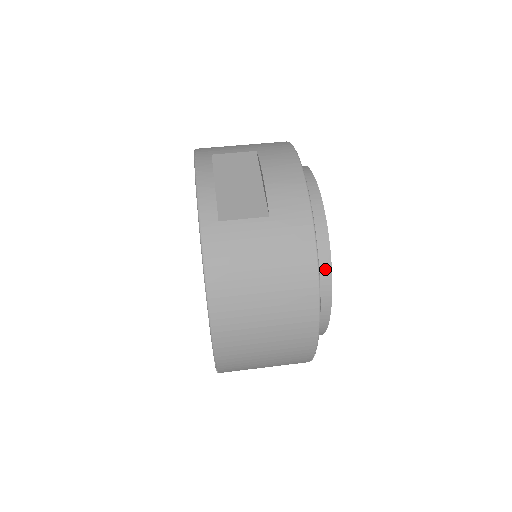
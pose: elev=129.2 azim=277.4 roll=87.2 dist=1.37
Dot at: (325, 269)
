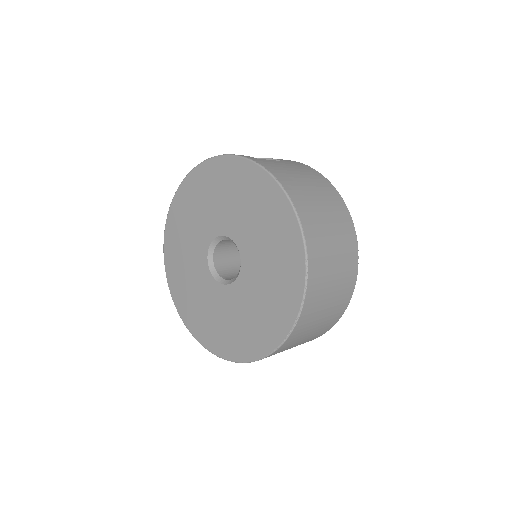
Dot at: occluded
